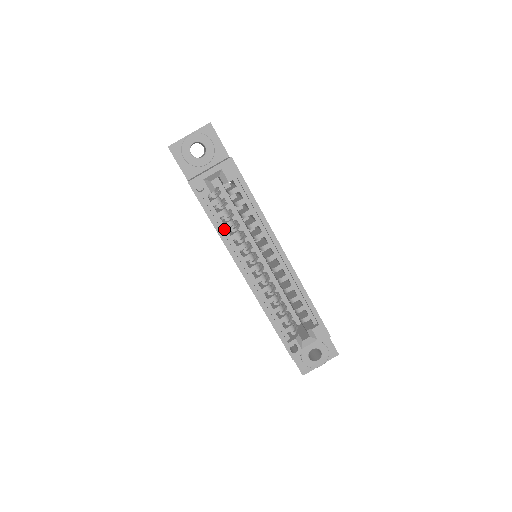
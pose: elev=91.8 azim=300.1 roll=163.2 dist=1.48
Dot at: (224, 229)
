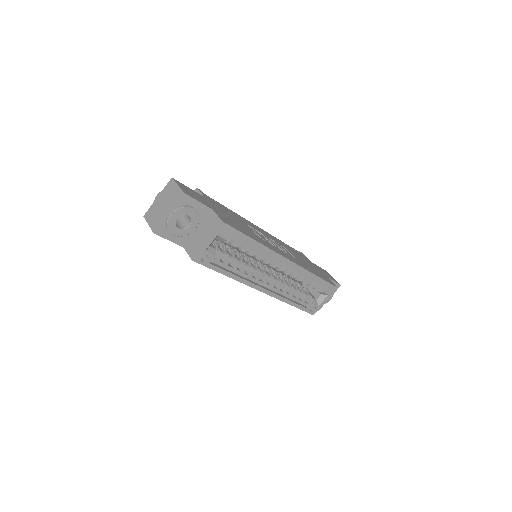
Dot at: (234, 270)
